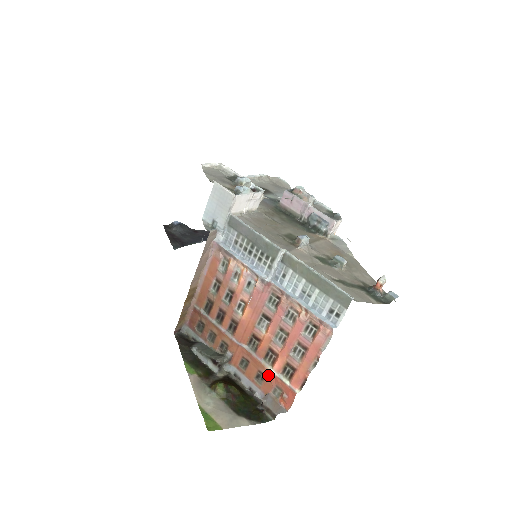
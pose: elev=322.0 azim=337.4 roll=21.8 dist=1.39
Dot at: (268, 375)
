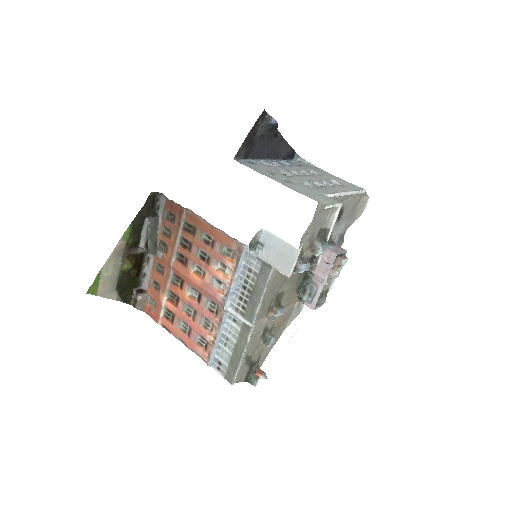
Dot at: (160, 297)
